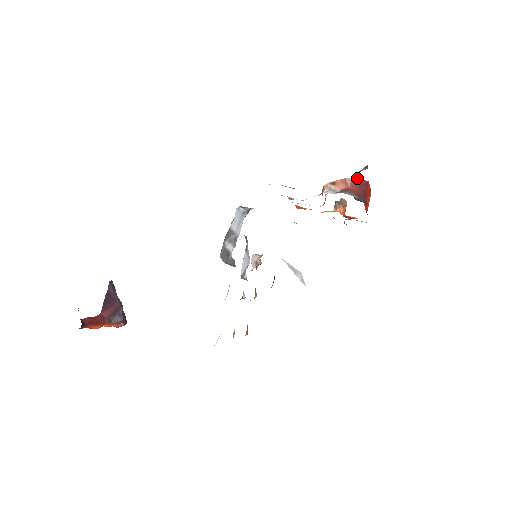
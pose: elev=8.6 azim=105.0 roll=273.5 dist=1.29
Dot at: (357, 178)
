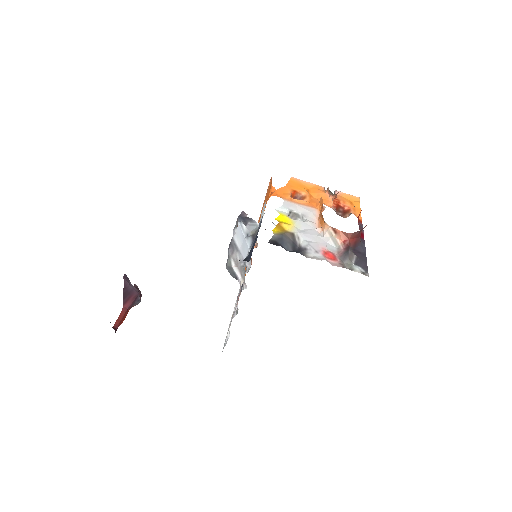
Dot at: (357, 231)
